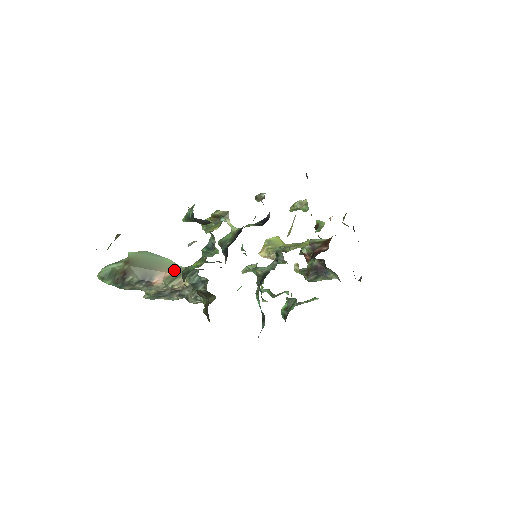
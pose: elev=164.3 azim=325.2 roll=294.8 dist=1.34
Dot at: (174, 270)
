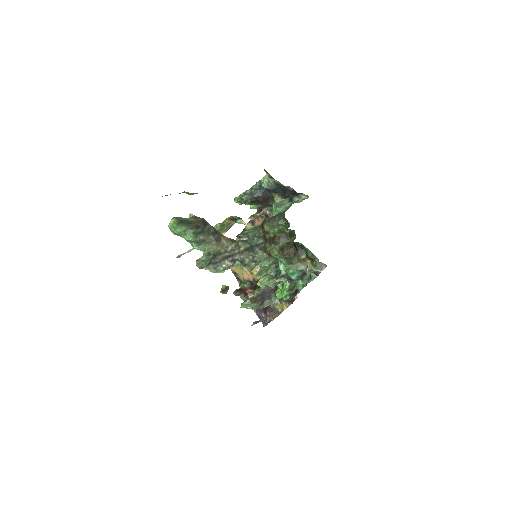
Dot at: occluded
